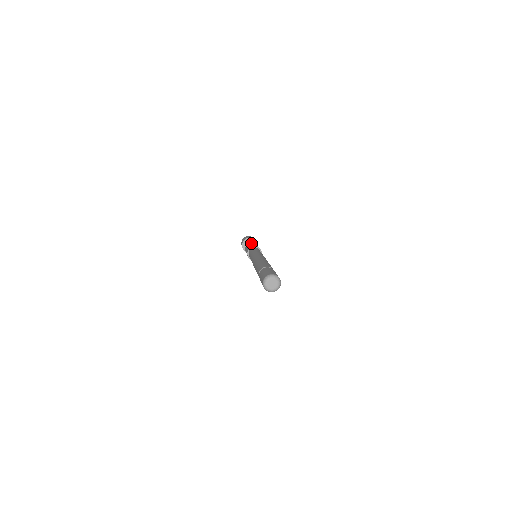
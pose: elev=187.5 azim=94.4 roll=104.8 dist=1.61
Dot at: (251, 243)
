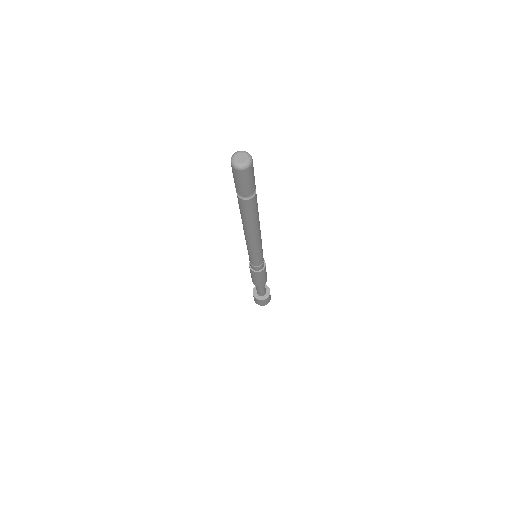
Dot at: occluded
